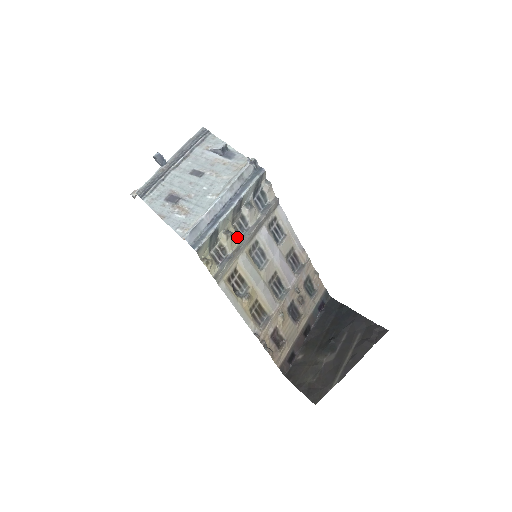
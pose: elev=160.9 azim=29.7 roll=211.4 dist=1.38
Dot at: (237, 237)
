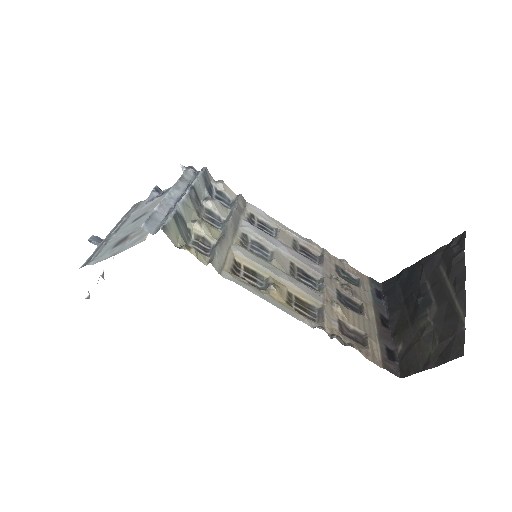
Dot at: (214, 228)
